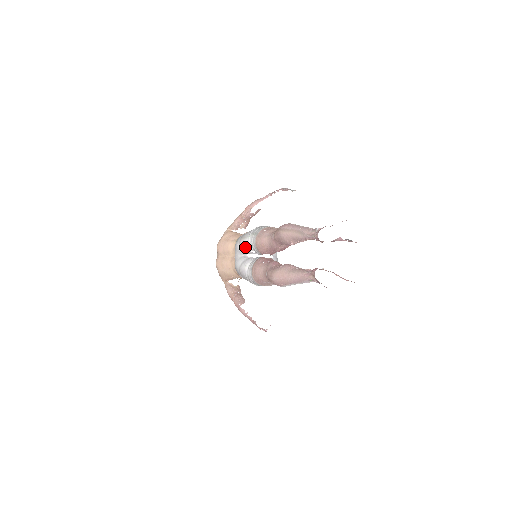
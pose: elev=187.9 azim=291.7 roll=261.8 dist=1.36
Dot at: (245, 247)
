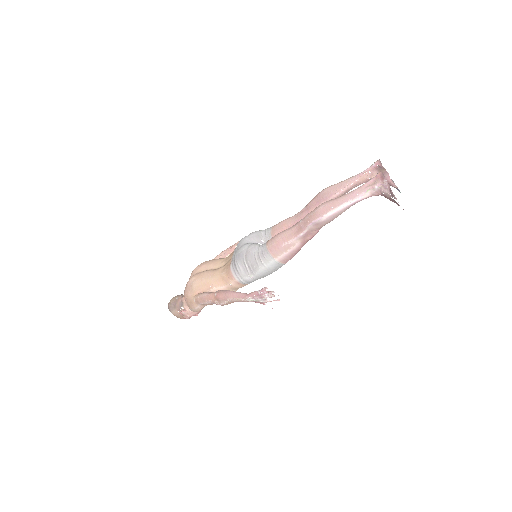
Dot at: (257, 235)
